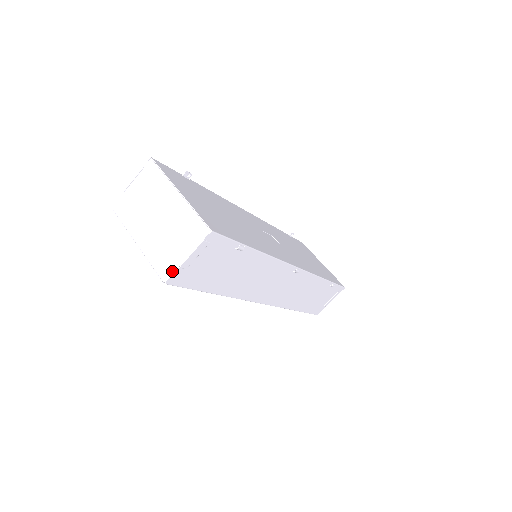
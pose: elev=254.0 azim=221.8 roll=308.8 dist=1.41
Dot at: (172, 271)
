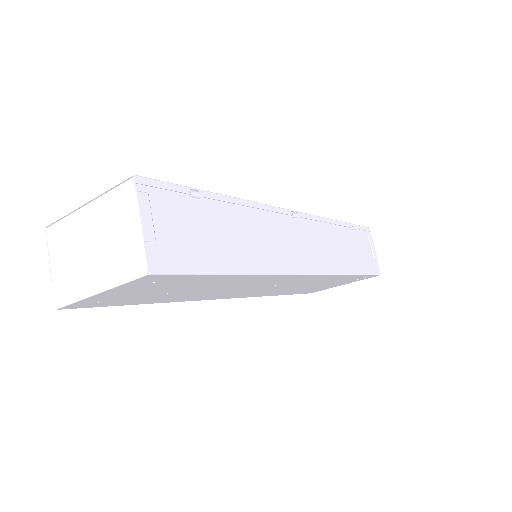
Dot at: (142, 254)
